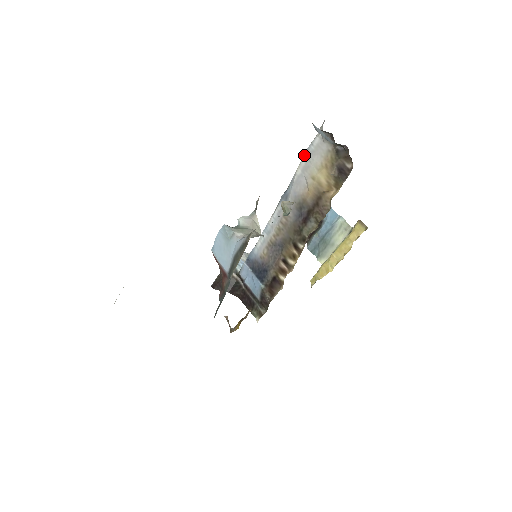
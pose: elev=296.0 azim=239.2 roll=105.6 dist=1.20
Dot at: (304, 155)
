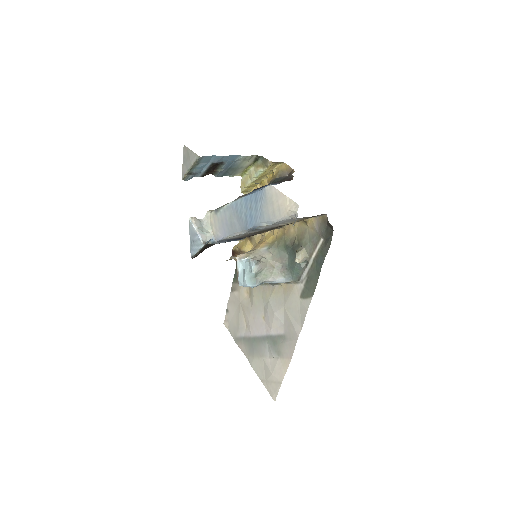
Dot at: occluded
